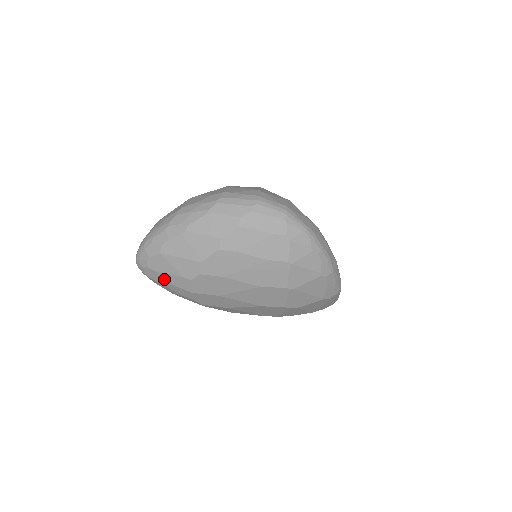
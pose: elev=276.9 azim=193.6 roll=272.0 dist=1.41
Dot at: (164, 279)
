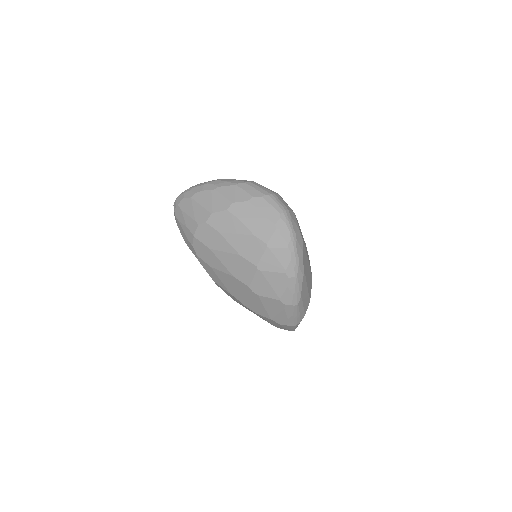
Dot at: (183, 219)
